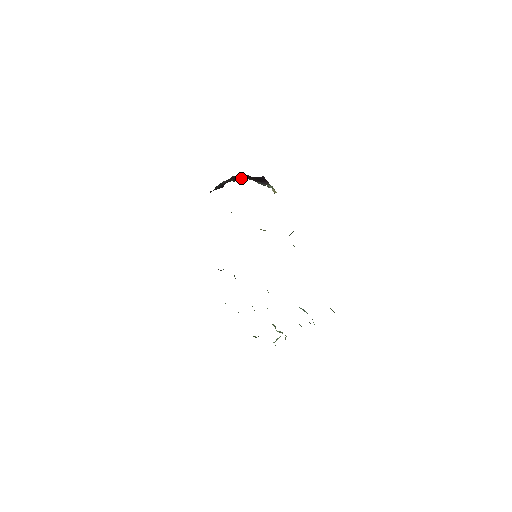
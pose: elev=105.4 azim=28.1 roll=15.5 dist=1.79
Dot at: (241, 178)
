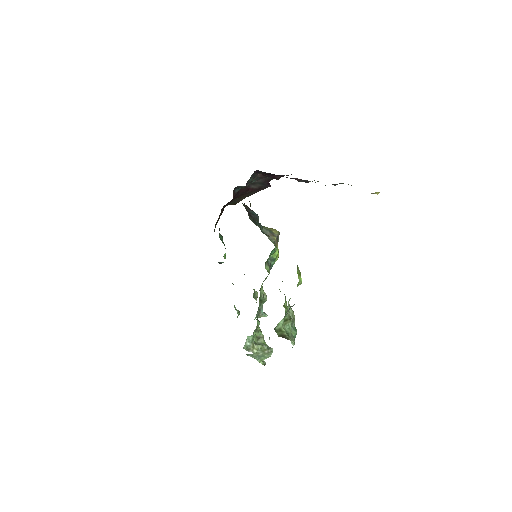
Dot at: occluded
